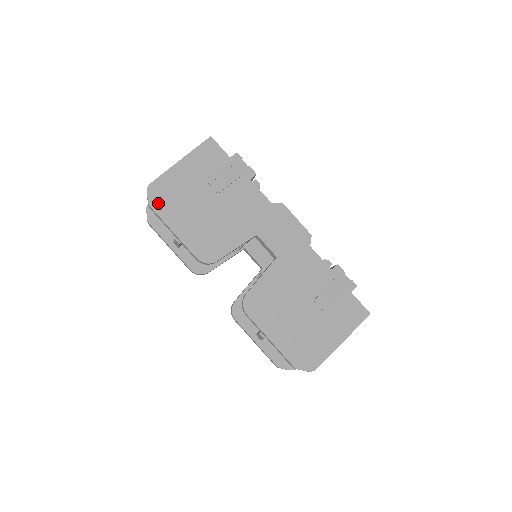
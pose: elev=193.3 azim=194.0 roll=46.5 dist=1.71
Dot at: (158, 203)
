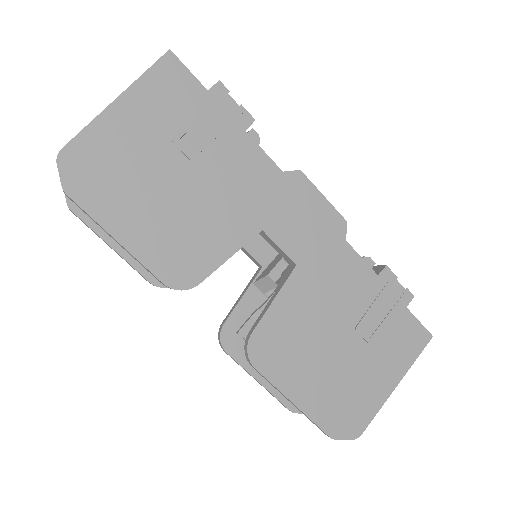
Dot at: (82, 186)
